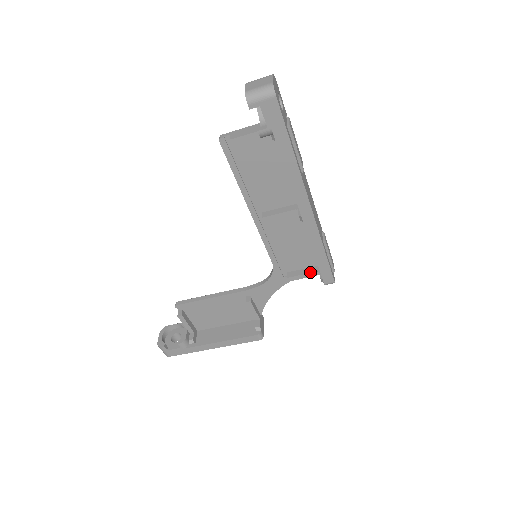
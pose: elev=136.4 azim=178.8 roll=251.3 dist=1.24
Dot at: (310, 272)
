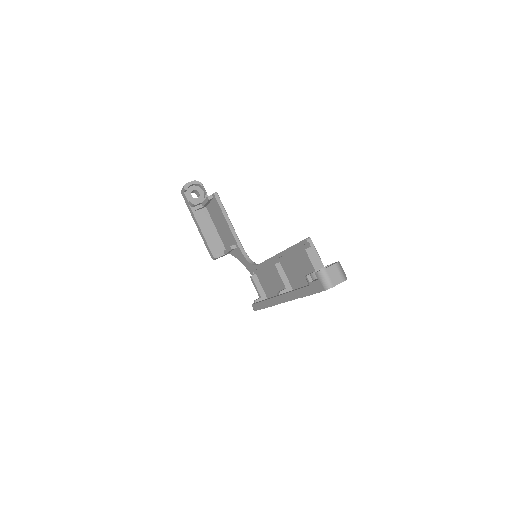
Dot at: (259, 291)
